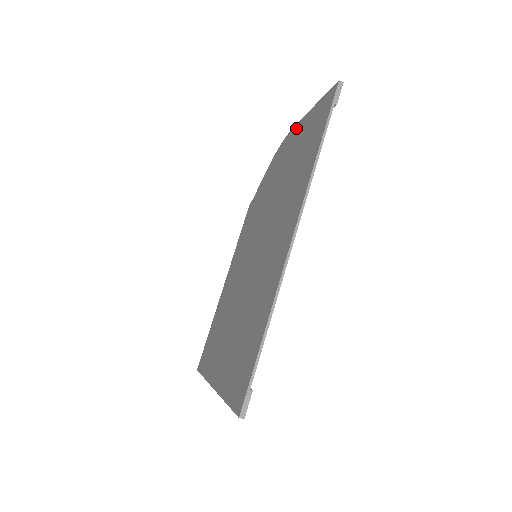
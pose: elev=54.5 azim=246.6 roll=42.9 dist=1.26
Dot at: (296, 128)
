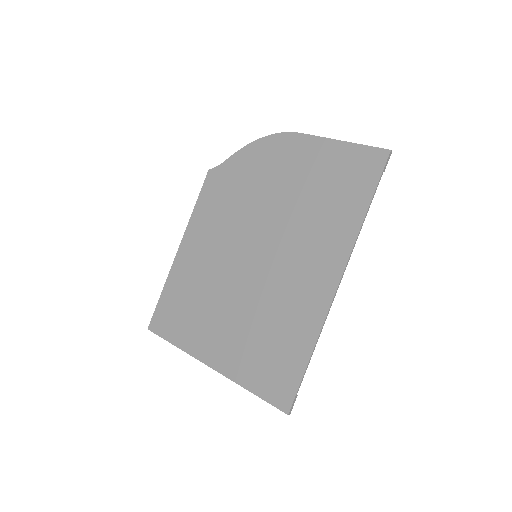
Dot at: (308, 141)
